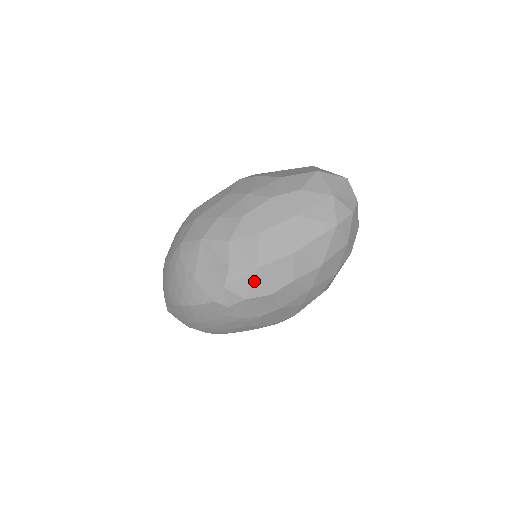
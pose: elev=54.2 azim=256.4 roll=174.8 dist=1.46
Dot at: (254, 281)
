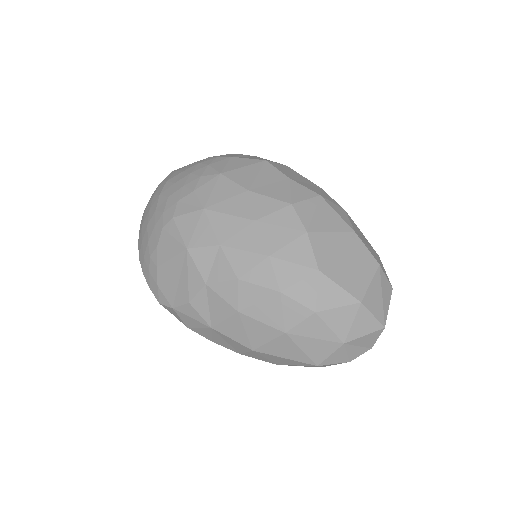
Dot at: (203, 329)
